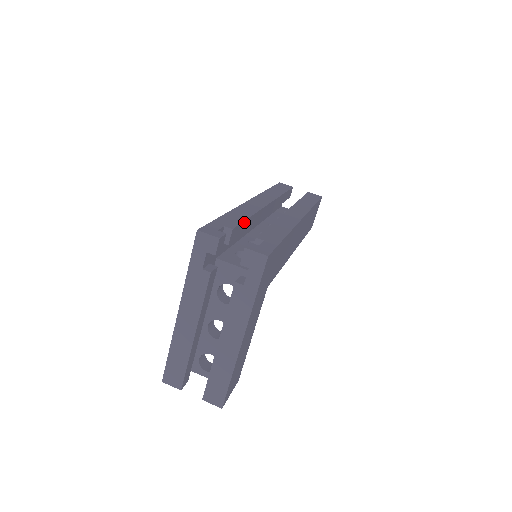
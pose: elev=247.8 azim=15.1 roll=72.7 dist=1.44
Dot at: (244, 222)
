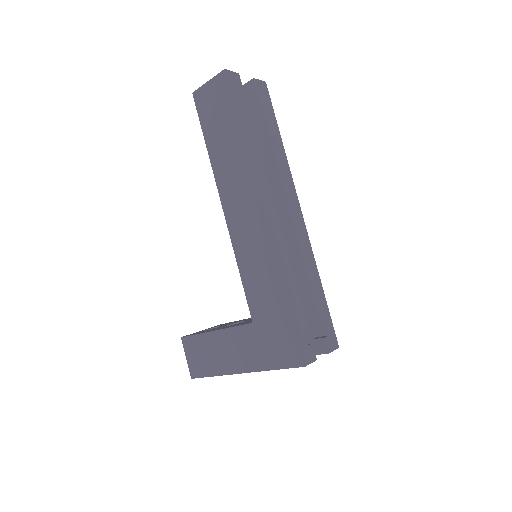
Dot at: (296, 291)
